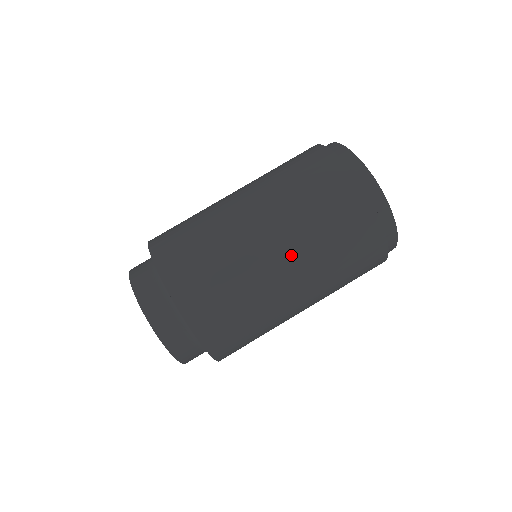
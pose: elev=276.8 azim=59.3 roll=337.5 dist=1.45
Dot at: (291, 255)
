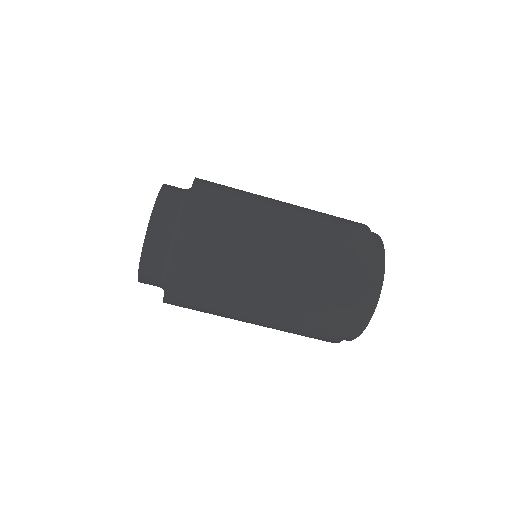
Dot at: (290, 254)
